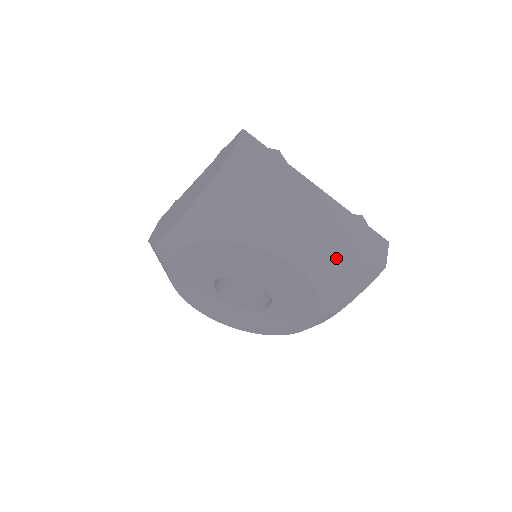
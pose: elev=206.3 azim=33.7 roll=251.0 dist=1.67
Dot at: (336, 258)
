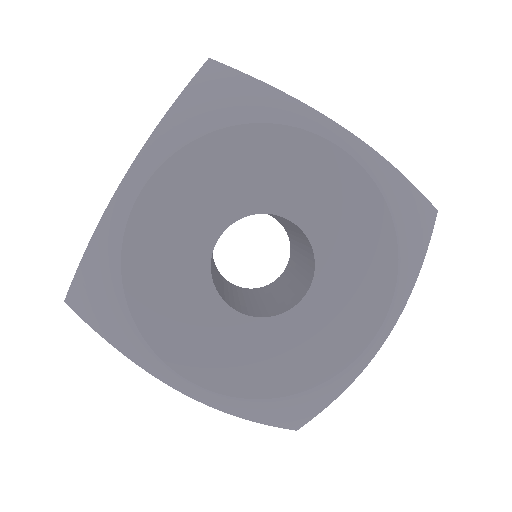
Dot at: occluded
